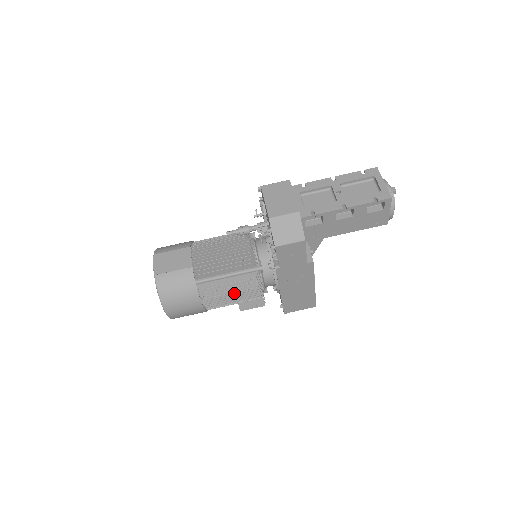
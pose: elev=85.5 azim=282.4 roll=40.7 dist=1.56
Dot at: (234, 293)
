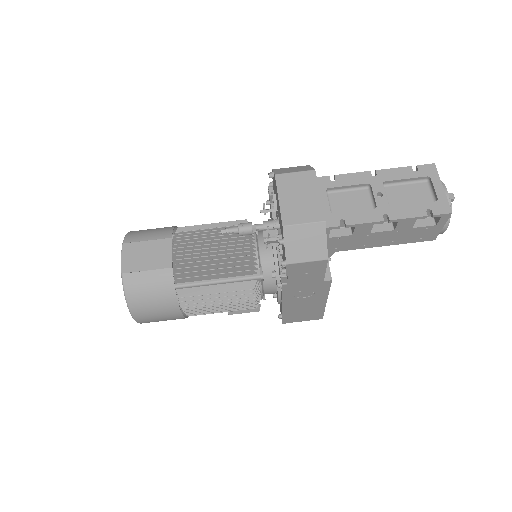
Dot at: (224, 303)
